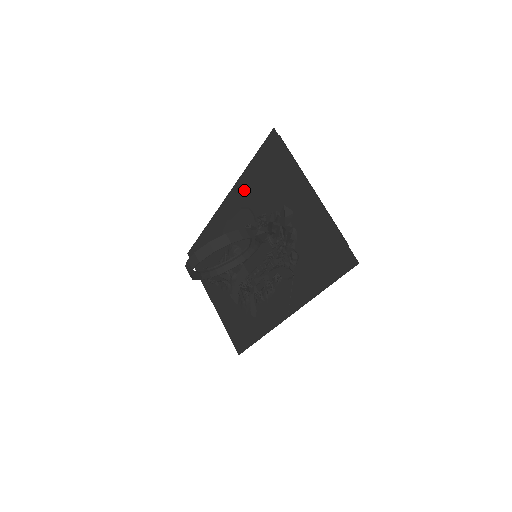
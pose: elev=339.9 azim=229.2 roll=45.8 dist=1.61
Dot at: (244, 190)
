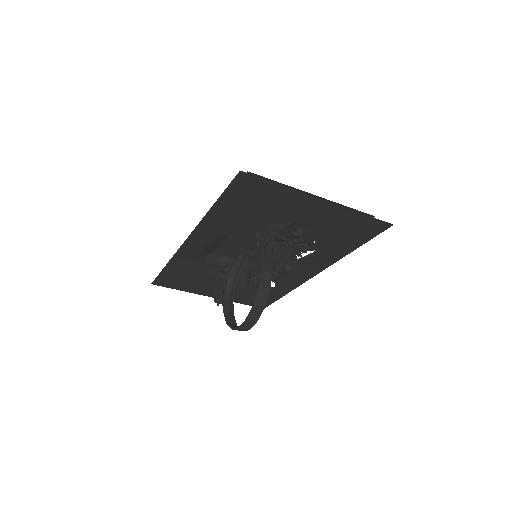
Dot at: (216, 225)
